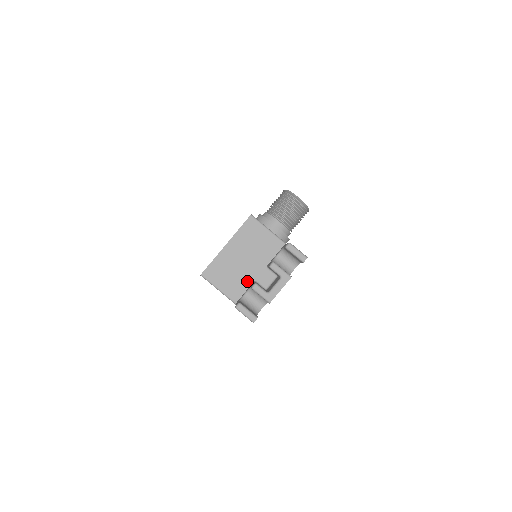
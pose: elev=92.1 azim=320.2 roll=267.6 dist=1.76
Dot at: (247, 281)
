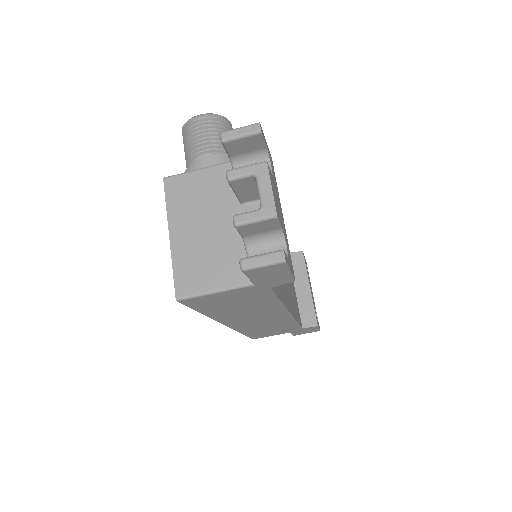
Dot at: (236, 244)
